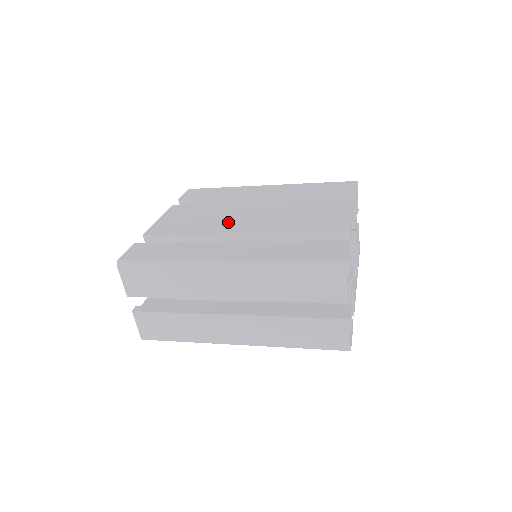
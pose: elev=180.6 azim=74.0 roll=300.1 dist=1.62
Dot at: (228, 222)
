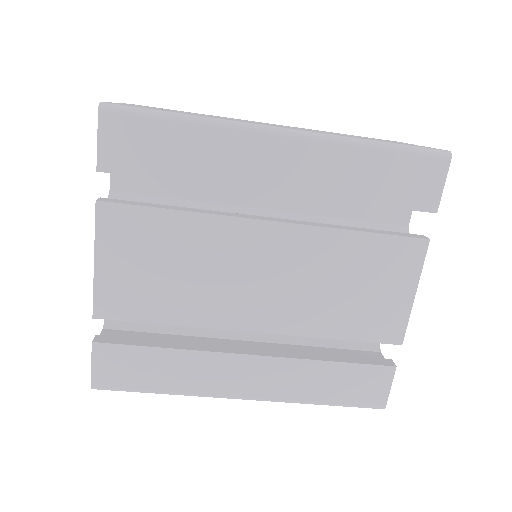
Dot at: occluded
